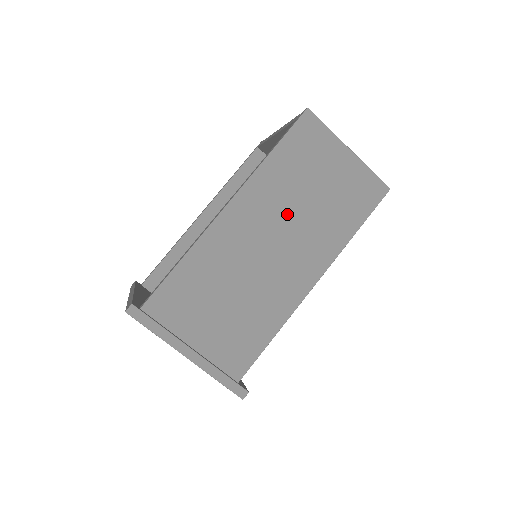
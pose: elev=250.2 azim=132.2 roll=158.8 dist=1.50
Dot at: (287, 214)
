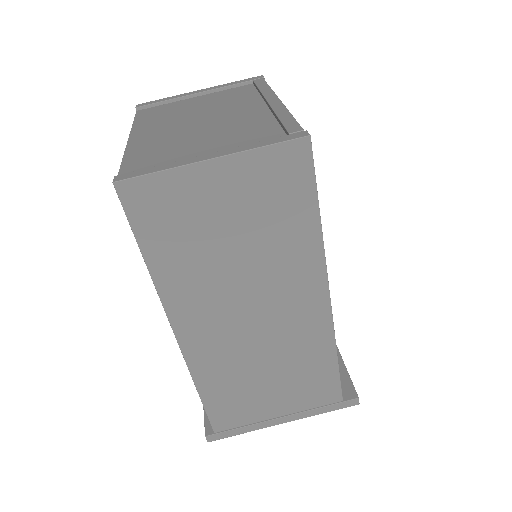
Dot at: (231, 284)
